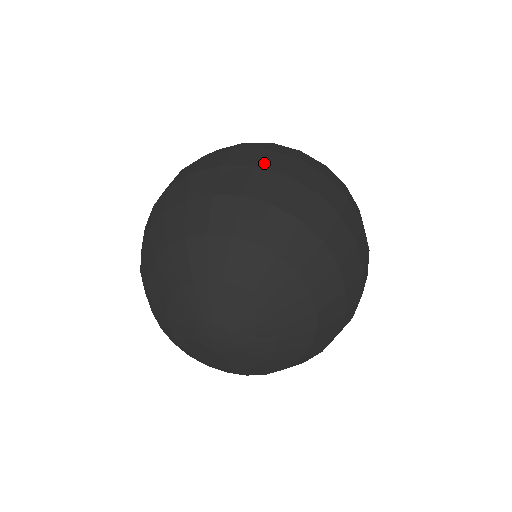
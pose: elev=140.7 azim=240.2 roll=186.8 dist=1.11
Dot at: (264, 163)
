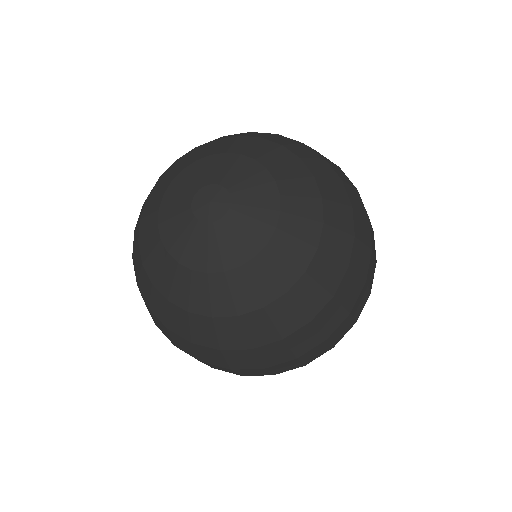
Dot at: occluded
